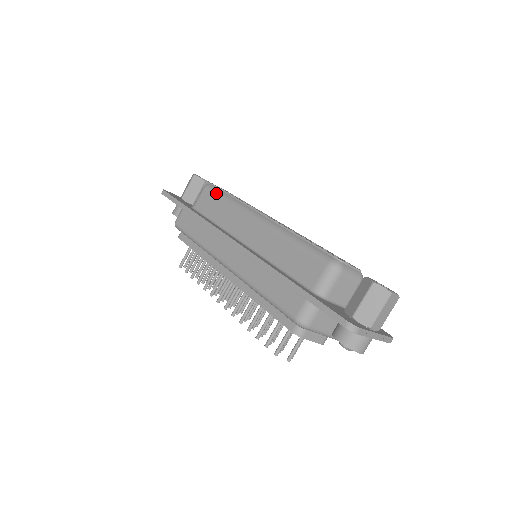
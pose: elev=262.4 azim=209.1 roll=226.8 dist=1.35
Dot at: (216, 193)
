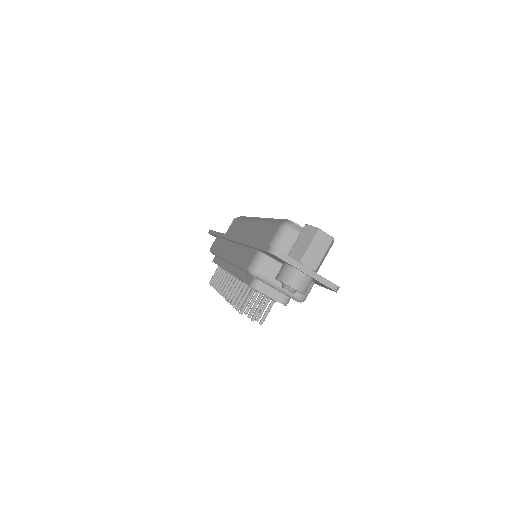
Dot at: (239, 219)
